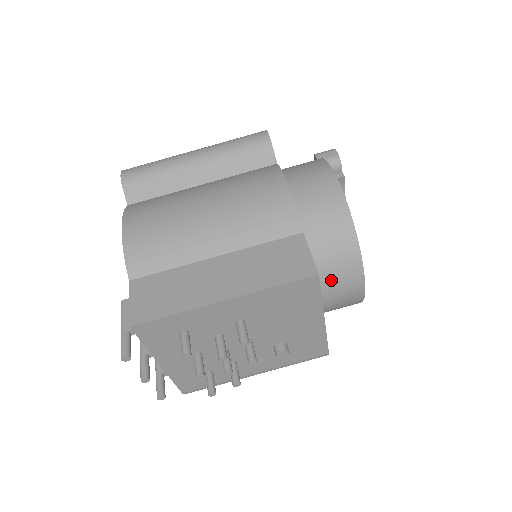
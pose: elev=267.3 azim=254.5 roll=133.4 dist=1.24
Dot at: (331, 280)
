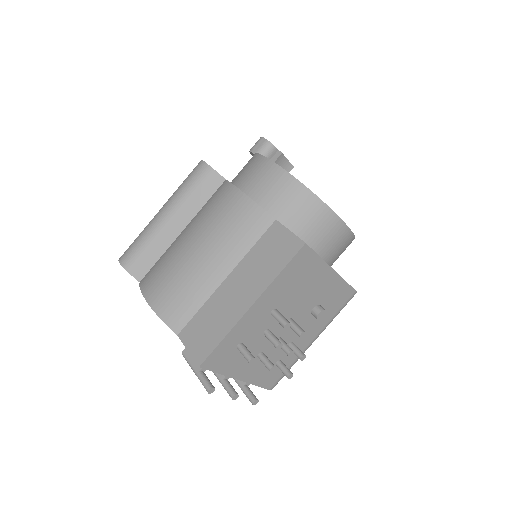
Dot at: (320, 239)
